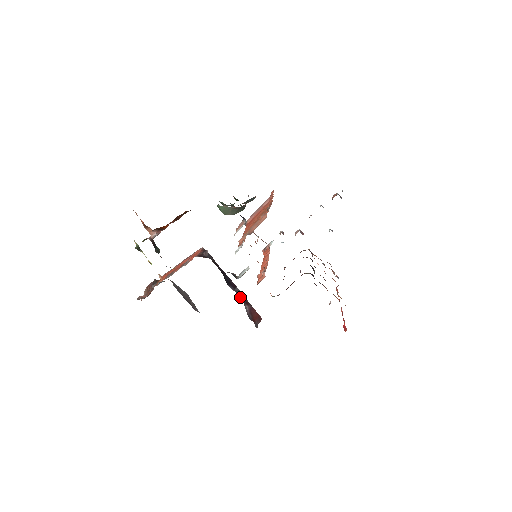
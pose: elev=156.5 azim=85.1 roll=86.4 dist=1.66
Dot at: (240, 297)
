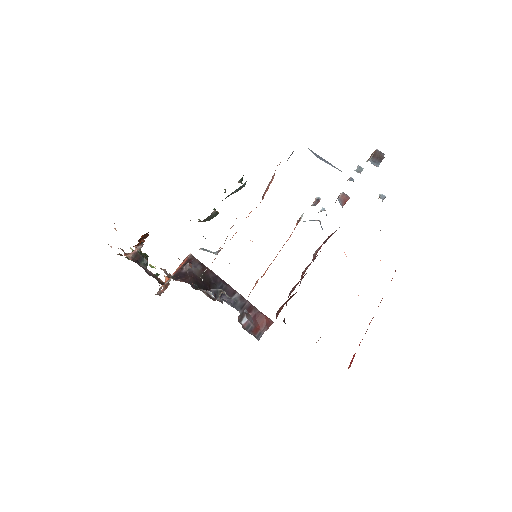
Dot at: (238, 306)
